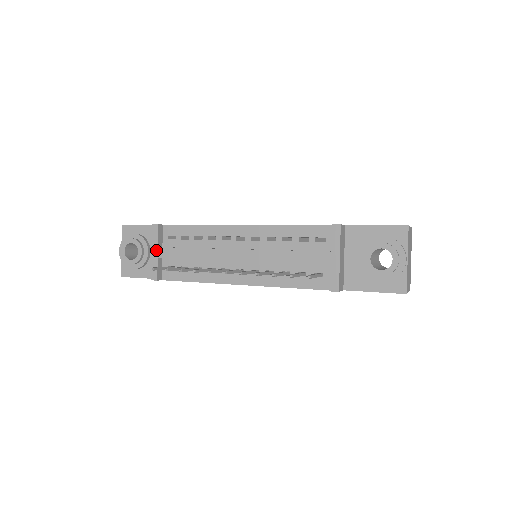
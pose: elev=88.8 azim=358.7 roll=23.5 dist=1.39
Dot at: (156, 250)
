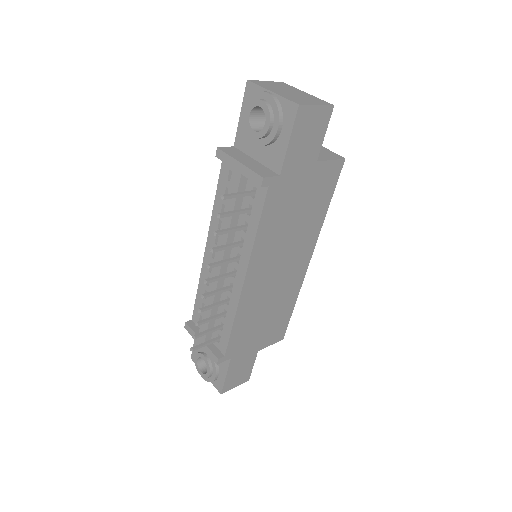
Dot at: (199, 340)
